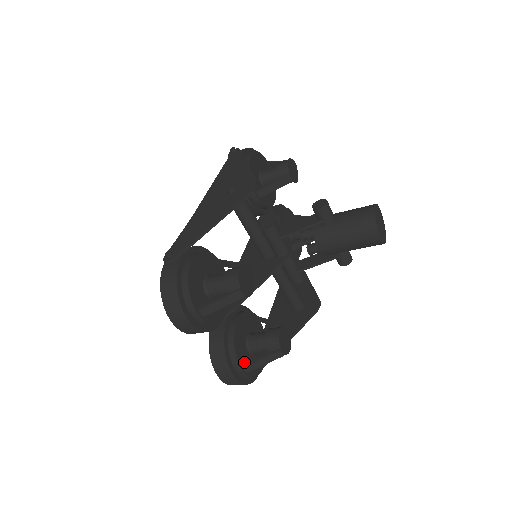
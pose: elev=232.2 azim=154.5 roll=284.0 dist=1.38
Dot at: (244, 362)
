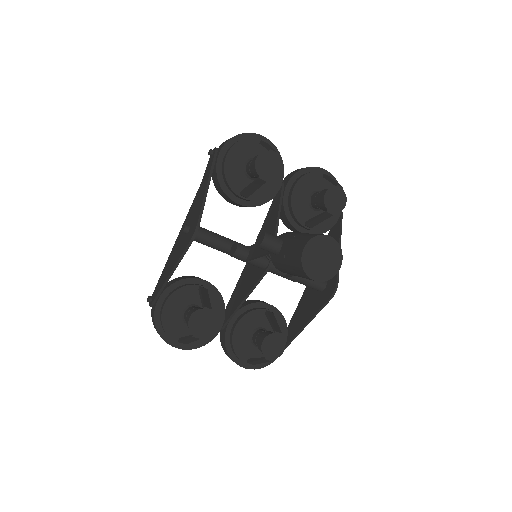
Dot at: (250, 357)
